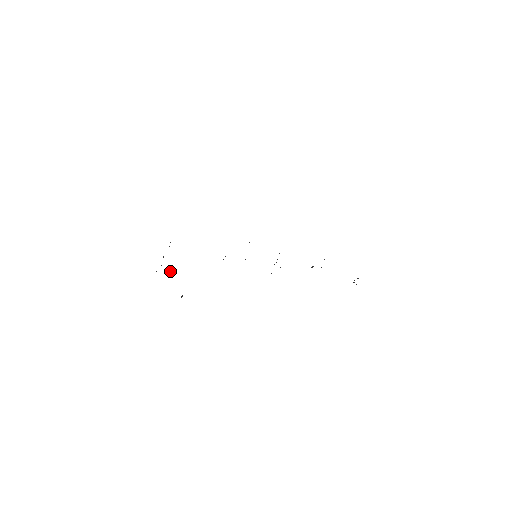
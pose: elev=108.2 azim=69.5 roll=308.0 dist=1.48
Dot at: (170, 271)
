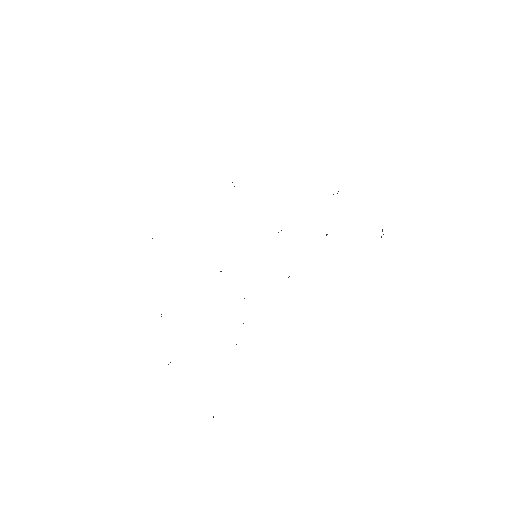
Dot at: occluded
